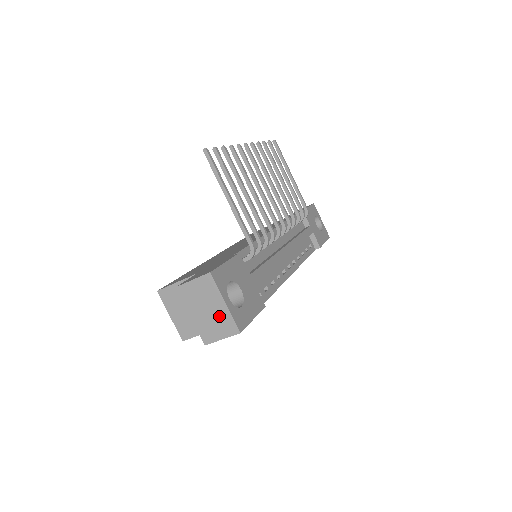
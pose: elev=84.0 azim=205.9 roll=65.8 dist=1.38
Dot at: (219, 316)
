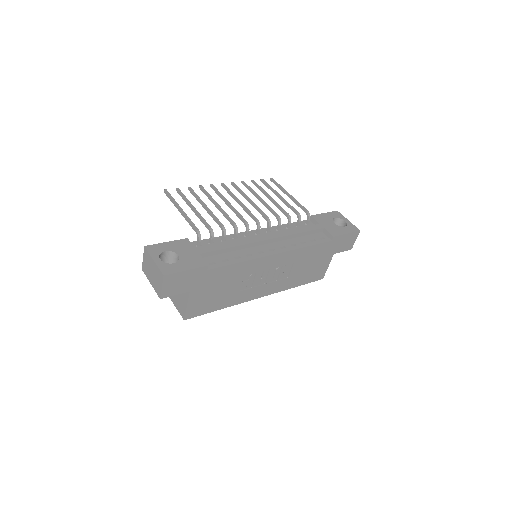
Dot at: (156, 272)
